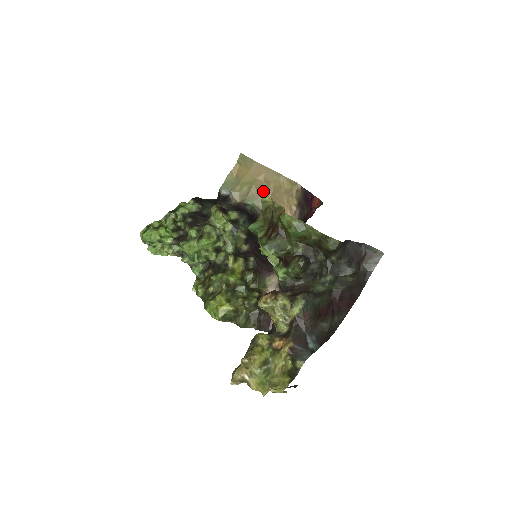
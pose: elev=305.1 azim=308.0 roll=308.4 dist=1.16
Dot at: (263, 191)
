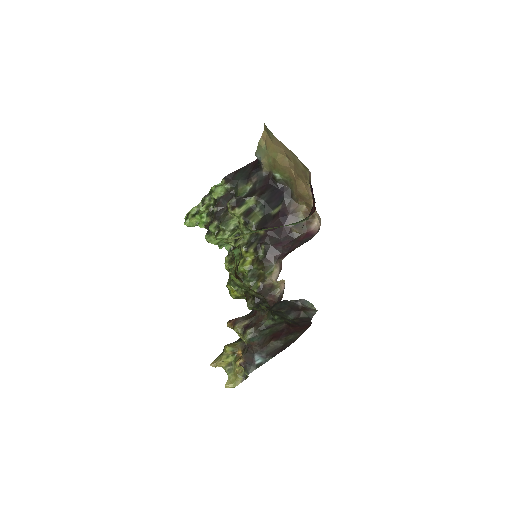
Dot at: (286, 165)
